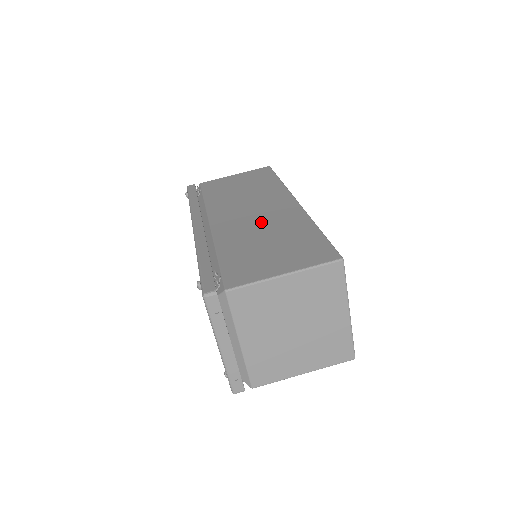
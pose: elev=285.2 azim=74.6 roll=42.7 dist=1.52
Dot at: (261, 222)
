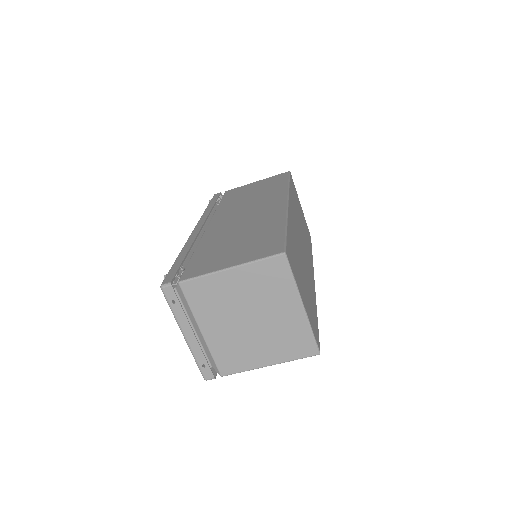
Dot at: (245, 222)
